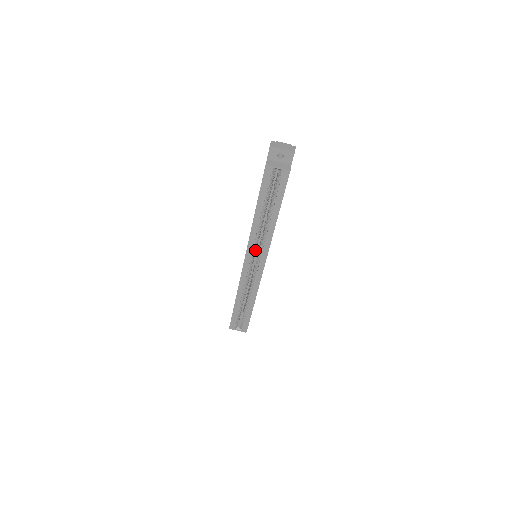
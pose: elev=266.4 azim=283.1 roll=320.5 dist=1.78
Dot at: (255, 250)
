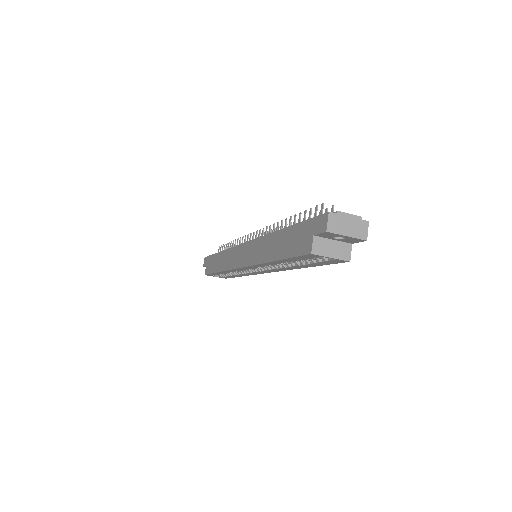
Dot at: occluded
